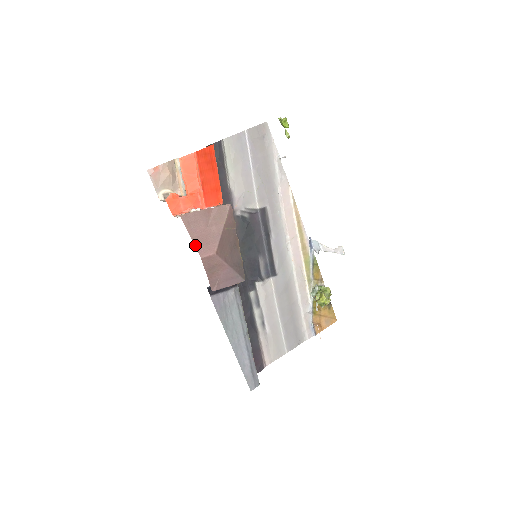
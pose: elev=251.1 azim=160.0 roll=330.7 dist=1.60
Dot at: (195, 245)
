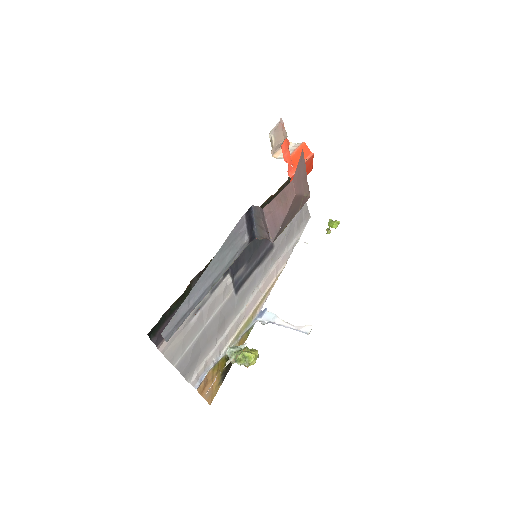
Dot at: (296, 170)
